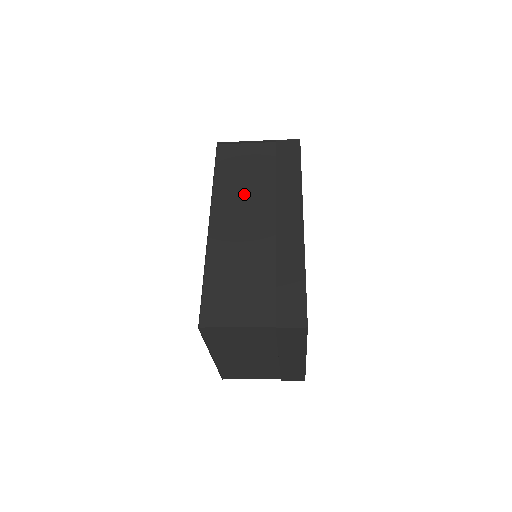
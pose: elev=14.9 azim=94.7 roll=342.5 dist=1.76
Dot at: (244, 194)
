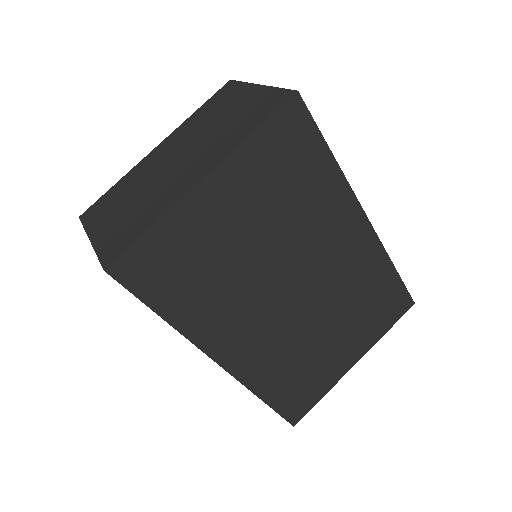
Dot at: occluded
